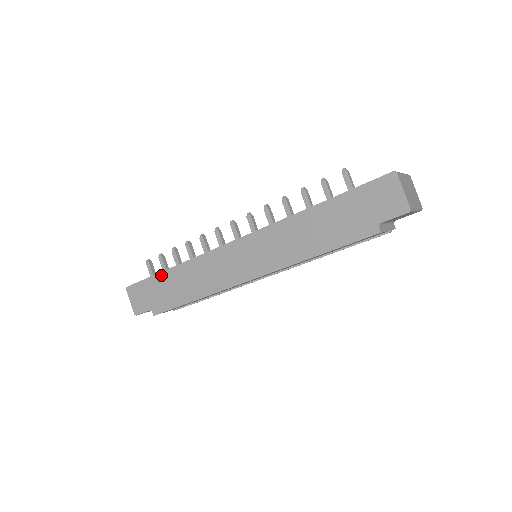
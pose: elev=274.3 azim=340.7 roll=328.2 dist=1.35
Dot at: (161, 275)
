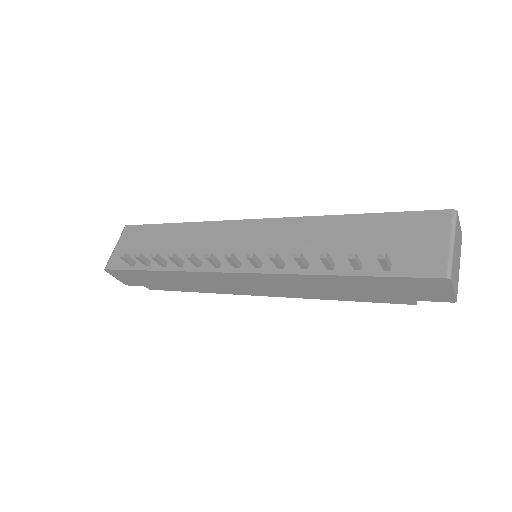
Dot at: (146, 272)
